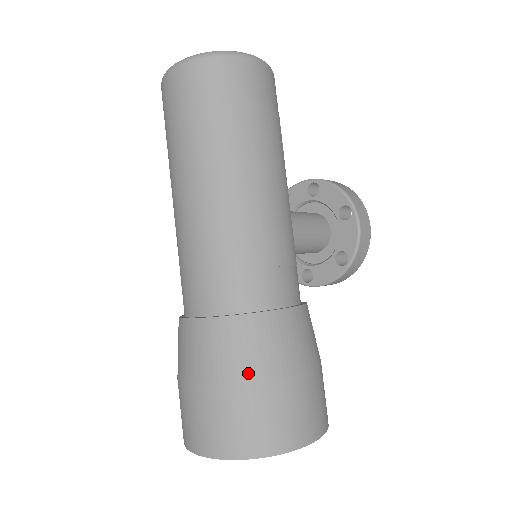
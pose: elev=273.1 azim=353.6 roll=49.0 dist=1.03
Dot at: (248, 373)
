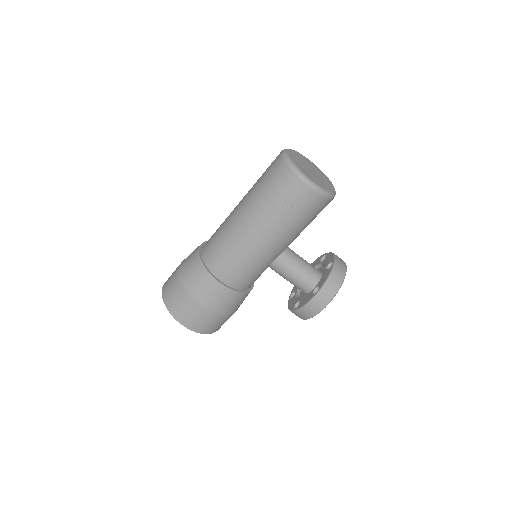
Dot at: (184, 279)
